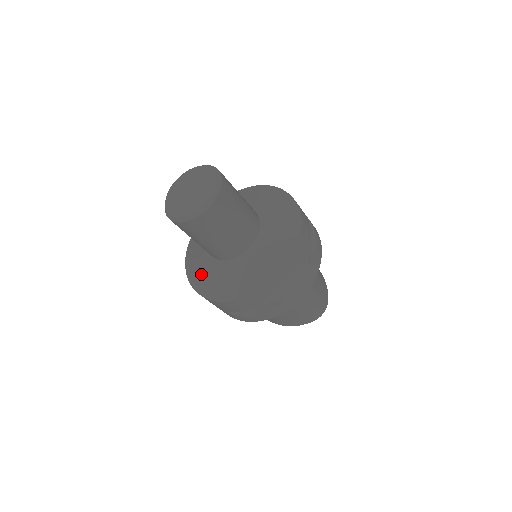
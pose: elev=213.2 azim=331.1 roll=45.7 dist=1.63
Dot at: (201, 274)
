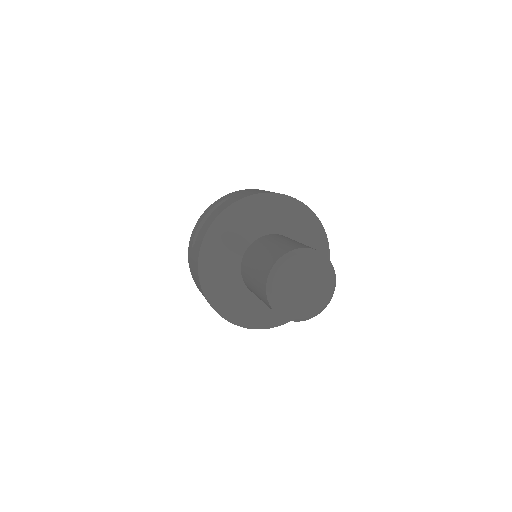
Dot at: (217, 267)
